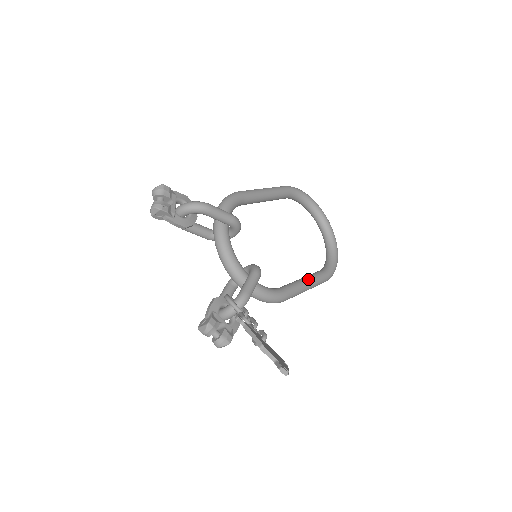
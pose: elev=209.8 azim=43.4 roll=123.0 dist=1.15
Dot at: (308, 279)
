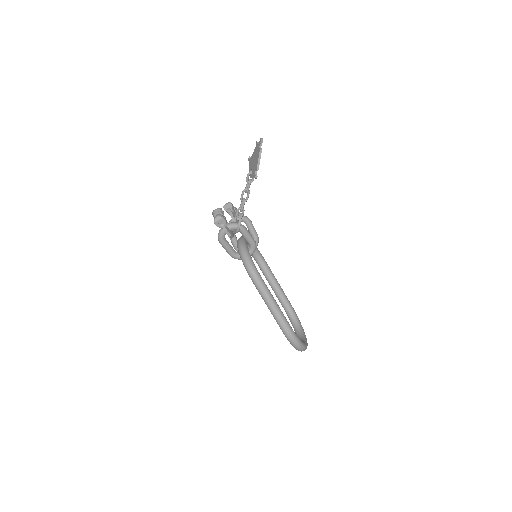
Dot at: occluded
